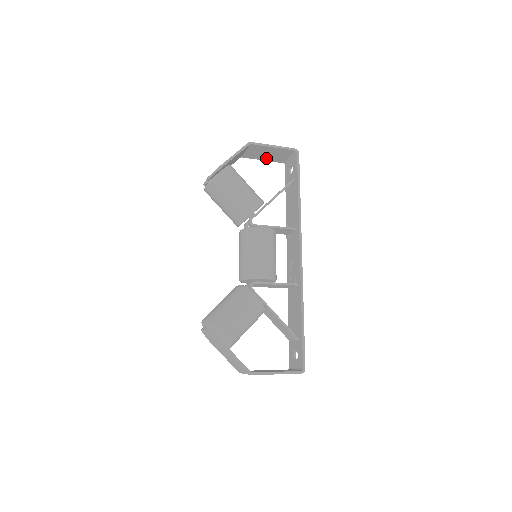
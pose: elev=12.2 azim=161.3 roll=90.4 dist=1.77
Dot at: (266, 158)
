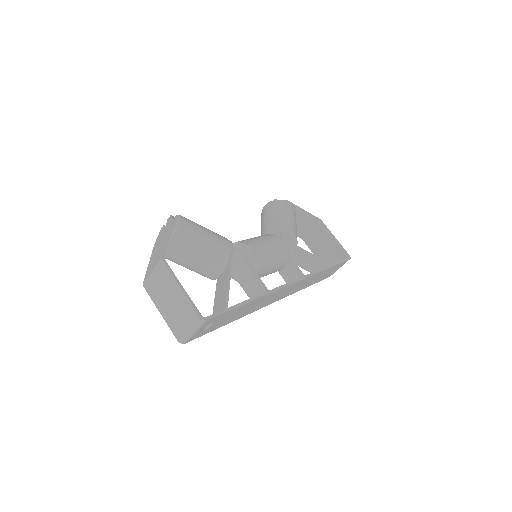
Dot at: (320, 254)
